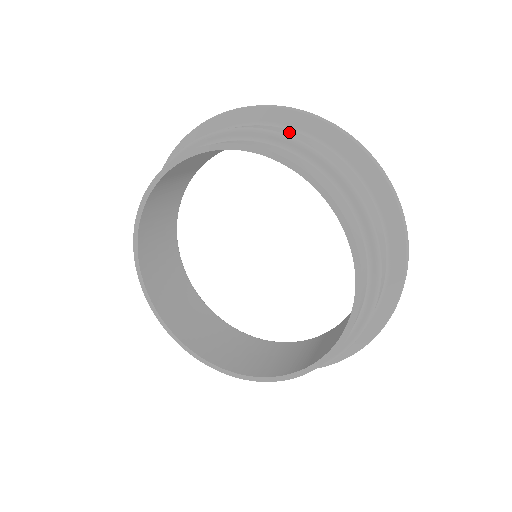
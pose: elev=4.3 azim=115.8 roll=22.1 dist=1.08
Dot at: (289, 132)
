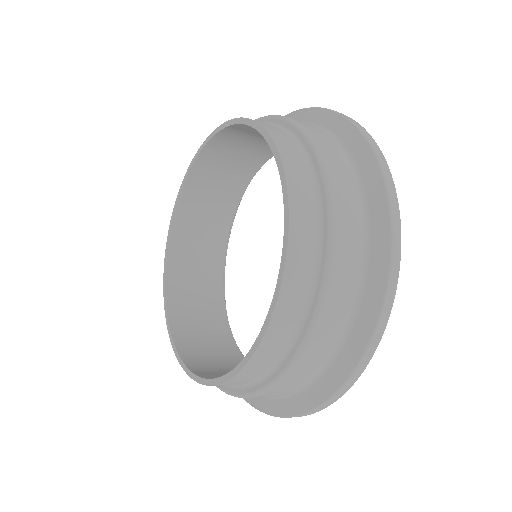
Dot at: (307, 124)
